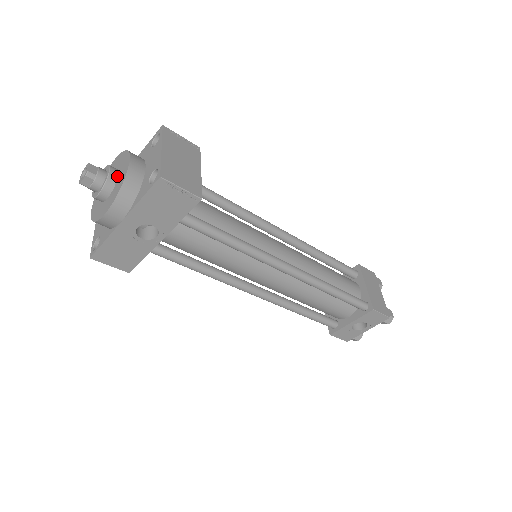
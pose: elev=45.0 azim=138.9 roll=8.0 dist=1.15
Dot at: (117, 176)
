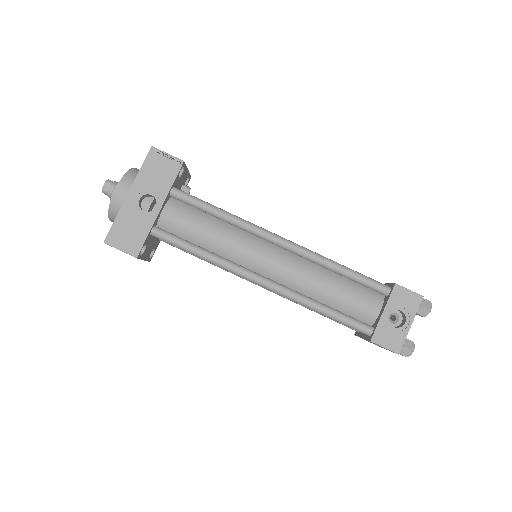
Dot at: occluded
